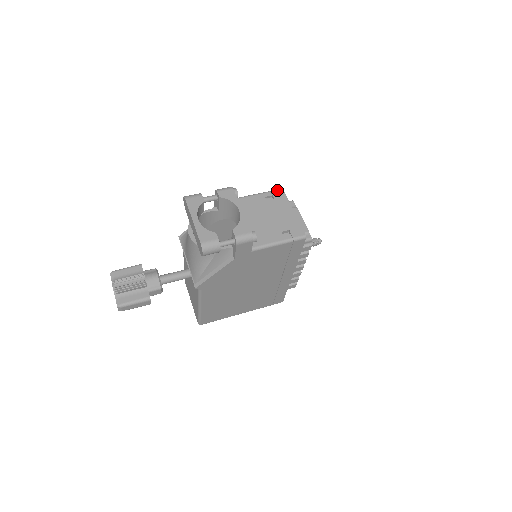
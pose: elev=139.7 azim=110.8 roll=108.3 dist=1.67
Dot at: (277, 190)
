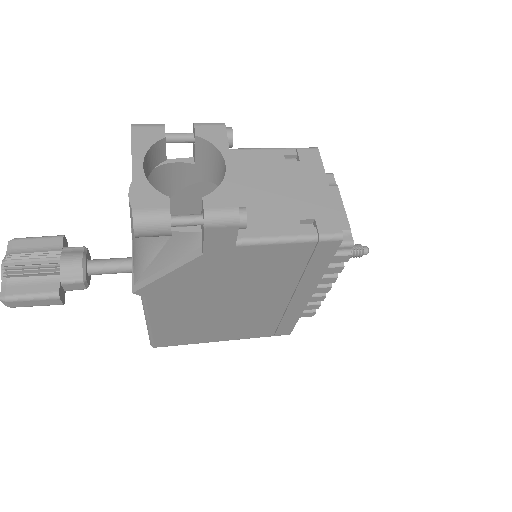
Dot at: (308, 148)
